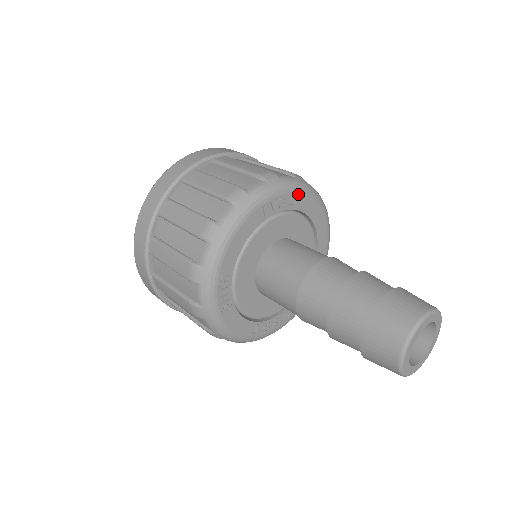
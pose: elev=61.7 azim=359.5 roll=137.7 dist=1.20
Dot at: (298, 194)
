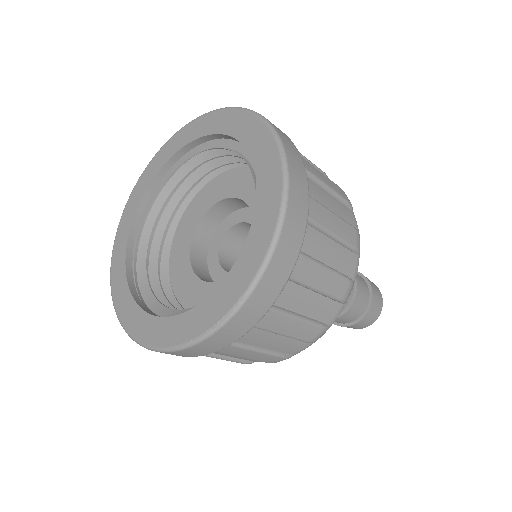
Dot at: occluded
